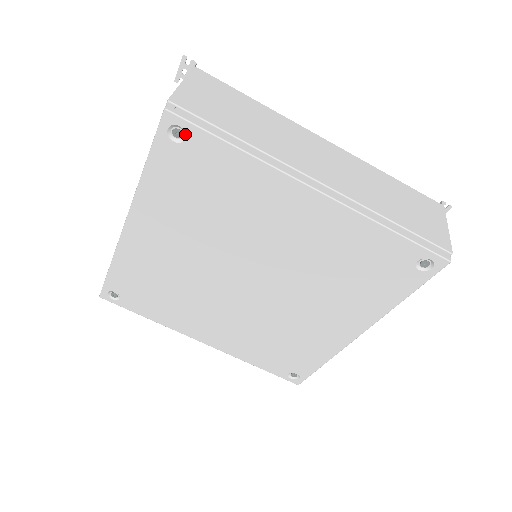
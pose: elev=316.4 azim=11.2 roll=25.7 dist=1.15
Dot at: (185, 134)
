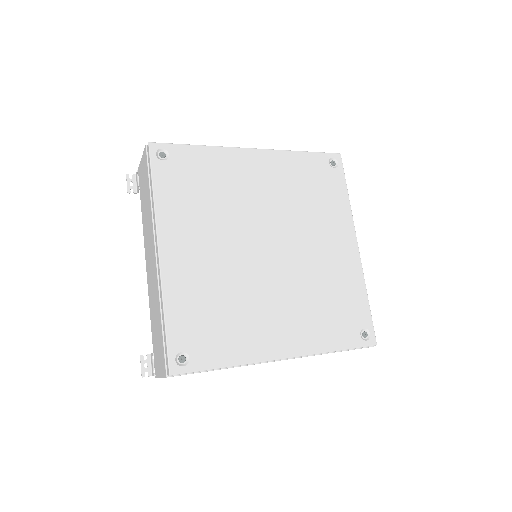
Dot at: (167, 152)
